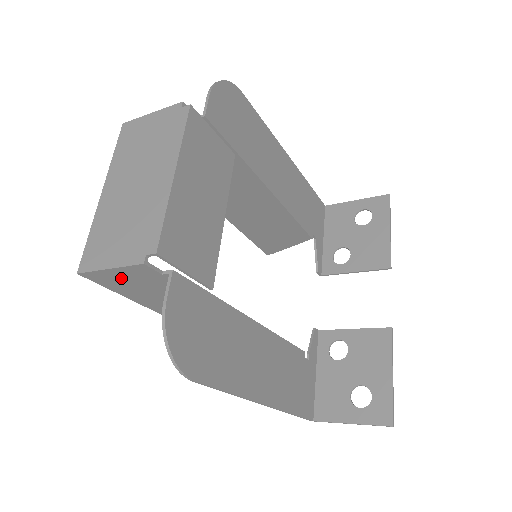
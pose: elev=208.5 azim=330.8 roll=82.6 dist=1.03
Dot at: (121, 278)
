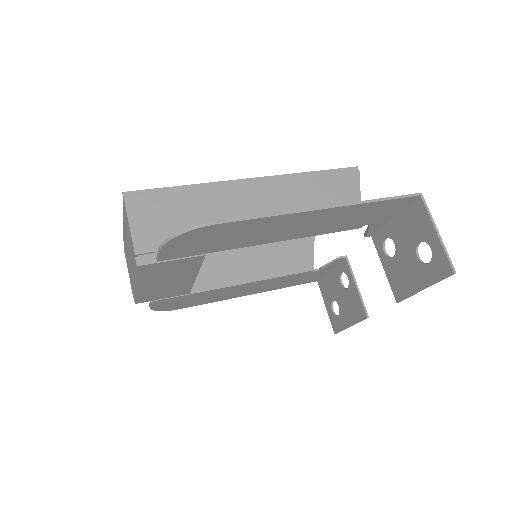
Dot at: occluded
